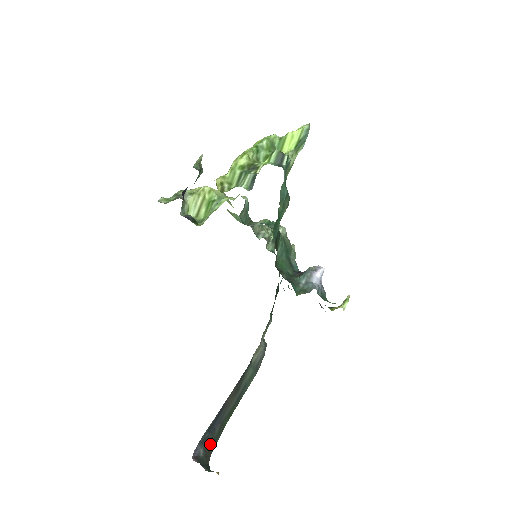
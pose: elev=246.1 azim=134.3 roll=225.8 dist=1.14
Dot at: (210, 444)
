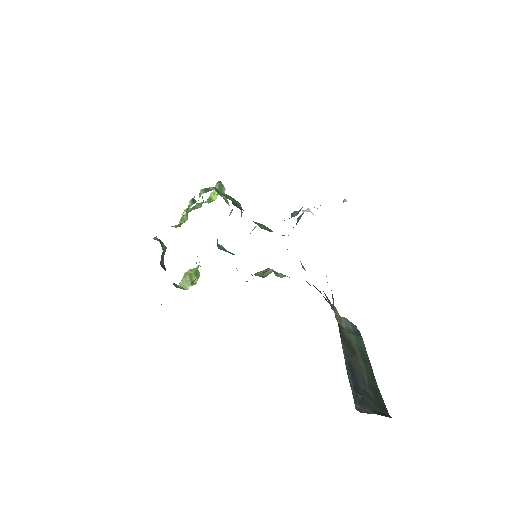
Dot at: (376, 406)
